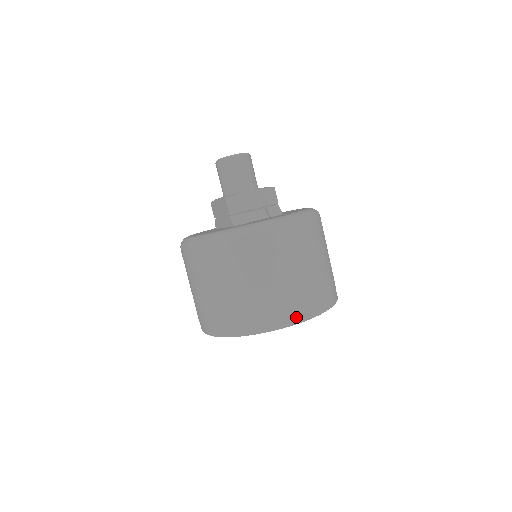
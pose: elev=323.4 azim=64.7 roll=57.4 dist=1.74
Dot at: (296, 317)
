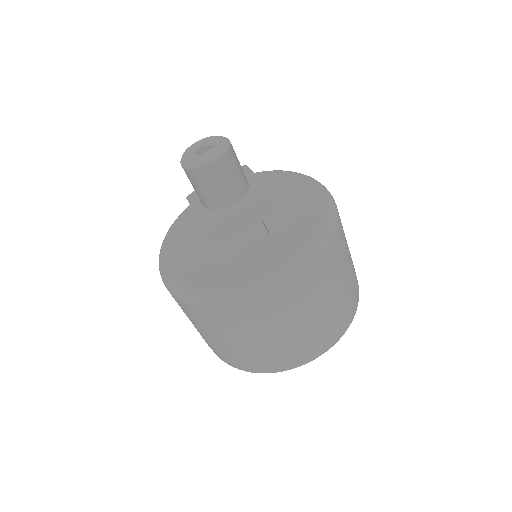
Dot at: (310, 357)
